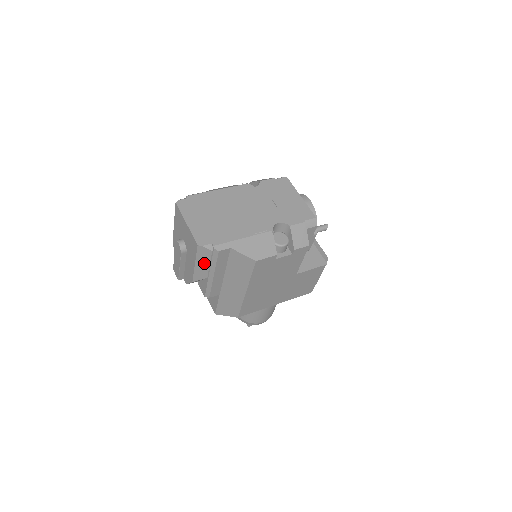
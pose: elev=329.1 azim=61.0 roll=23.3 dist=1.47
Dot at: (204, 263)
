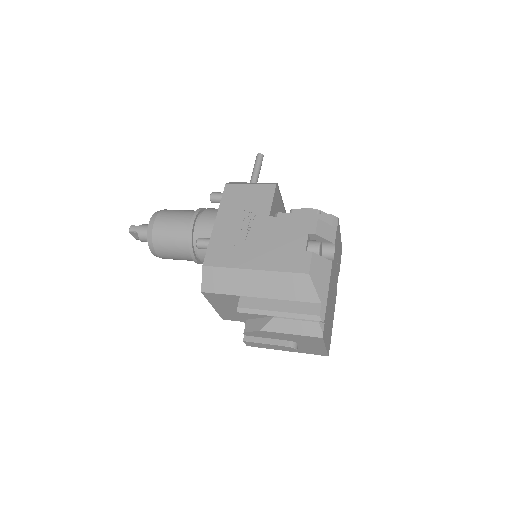
Dot at: occluded
